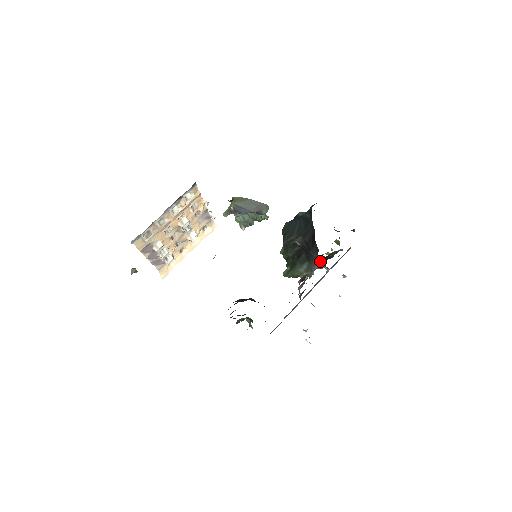
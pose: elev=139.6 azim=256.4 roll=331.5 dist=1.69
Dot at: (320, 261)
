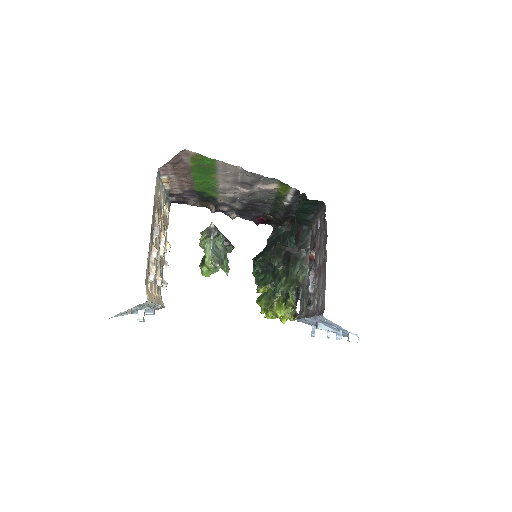
Dot at: (295, 294)
